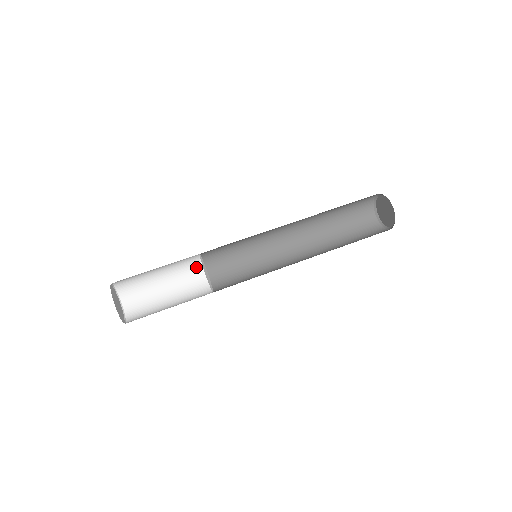
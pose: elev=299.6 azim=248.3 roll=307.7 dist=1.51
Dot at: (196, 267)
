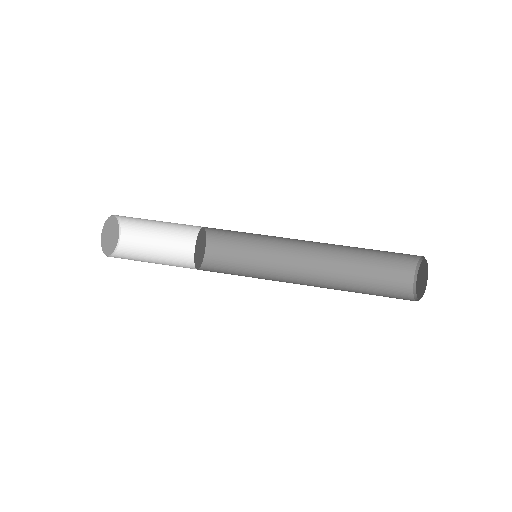
Dot at: occluded
